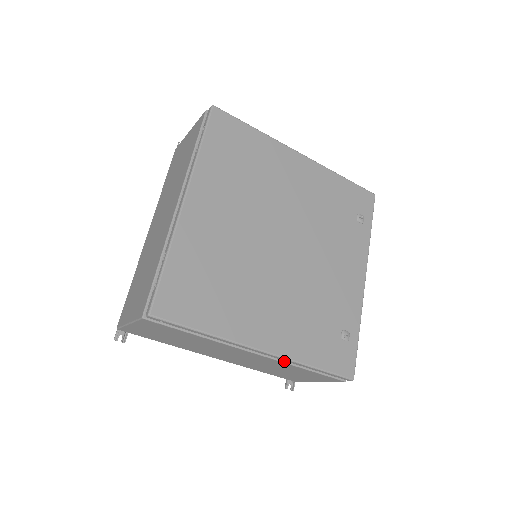
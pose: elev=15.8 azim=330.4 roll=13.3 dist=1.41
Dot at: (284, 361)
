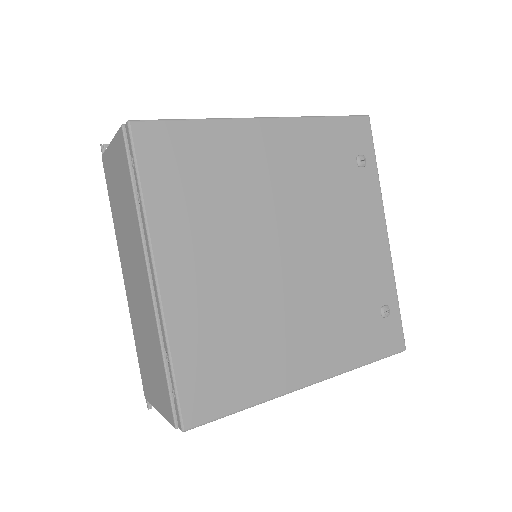
Dot at: occluded
